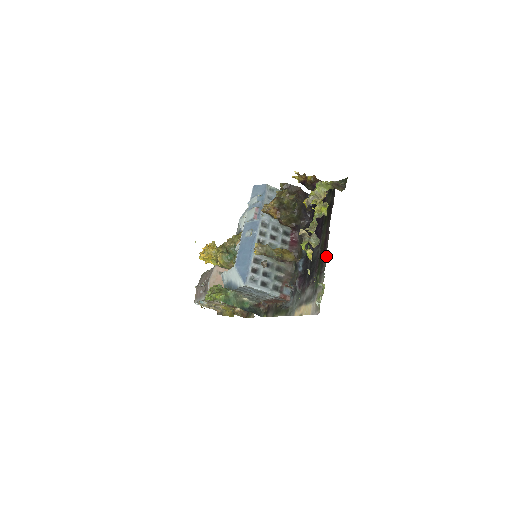
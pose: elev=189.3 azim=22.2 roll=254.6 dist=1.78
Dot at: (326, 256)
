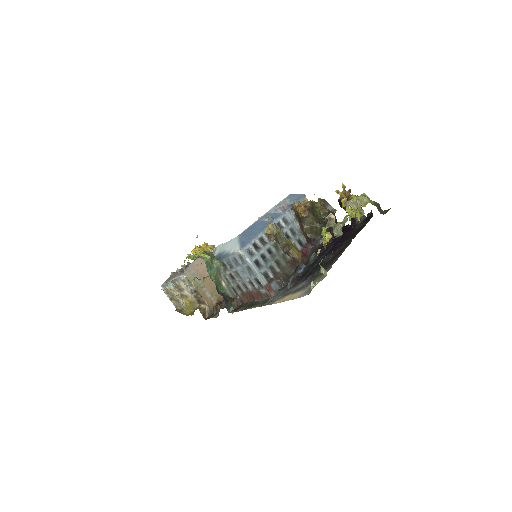
Dot at: (339, 256)
